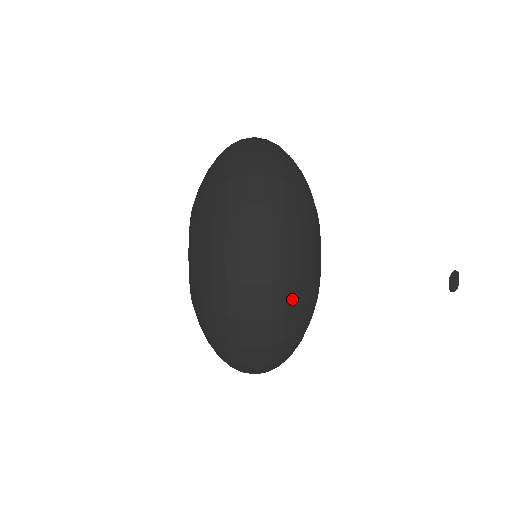
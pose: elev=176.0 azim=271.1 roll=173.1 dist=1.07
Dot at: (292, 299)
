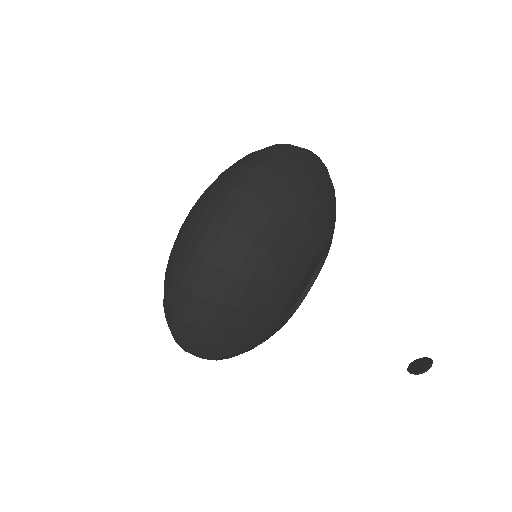
Dot at: occluded
